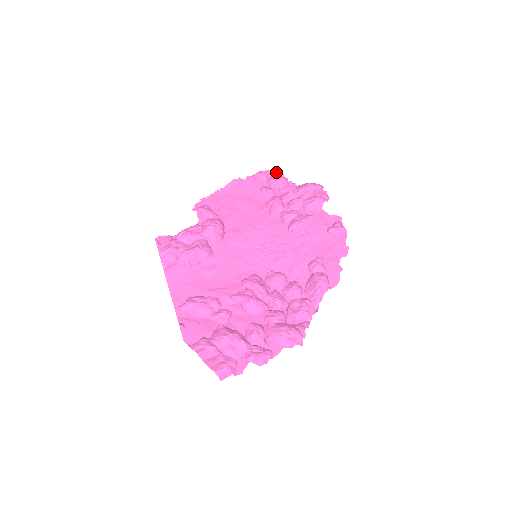
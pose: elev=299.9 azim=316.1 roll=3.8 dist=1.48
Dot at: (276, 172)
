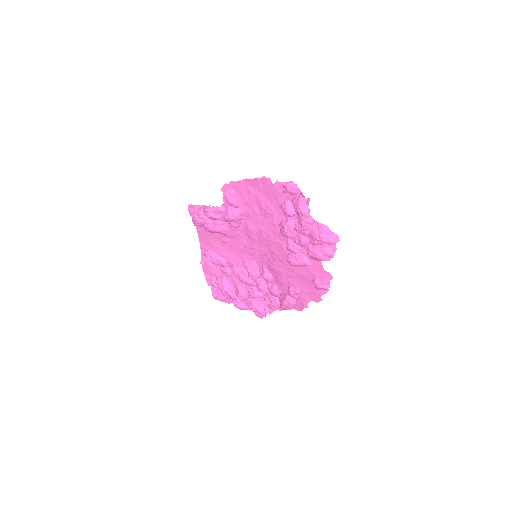
Dot at: (303, 197)
